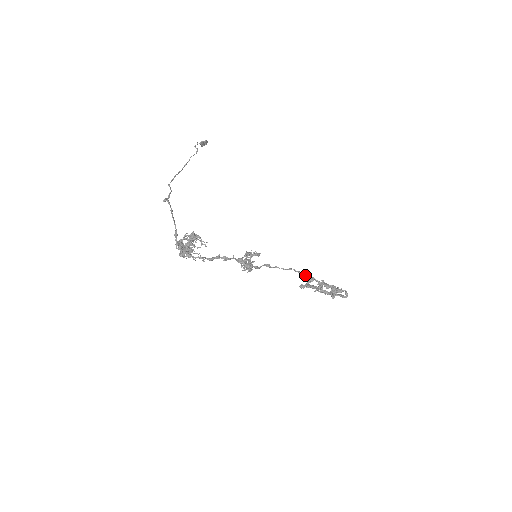
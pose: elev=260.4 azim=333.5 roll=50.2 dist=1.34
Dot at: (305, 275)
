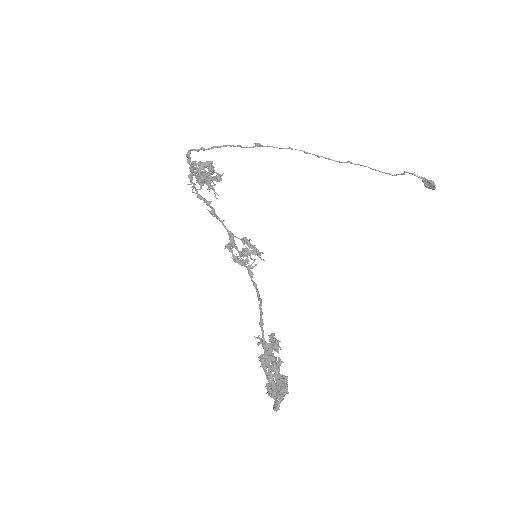
Dot at: (260, 320)
